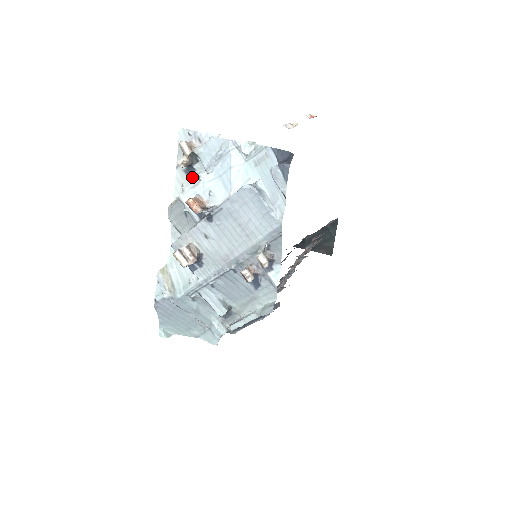
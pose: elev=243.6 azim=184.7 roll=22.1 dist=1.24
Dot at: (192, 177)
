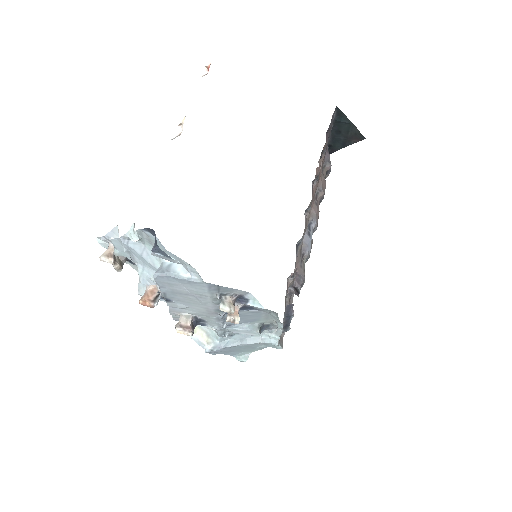
Dot at: occluded
